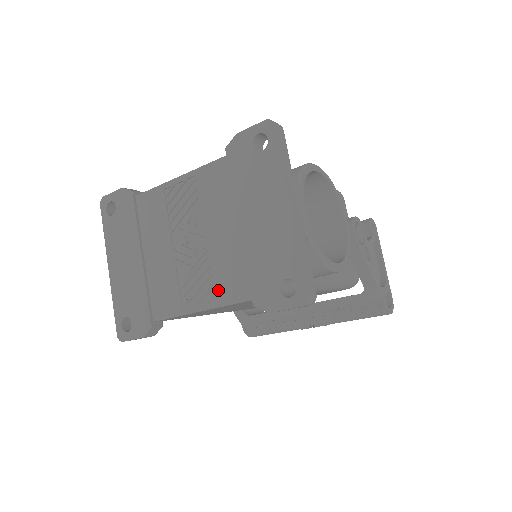
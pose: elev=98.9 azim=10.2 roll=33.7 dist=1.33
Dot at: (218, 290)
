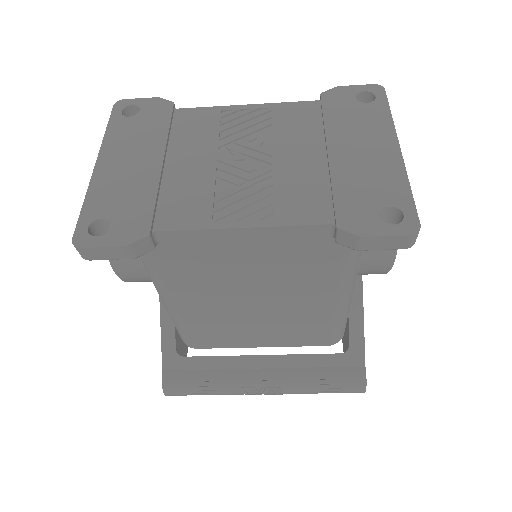
Dot at: (280, 208)
